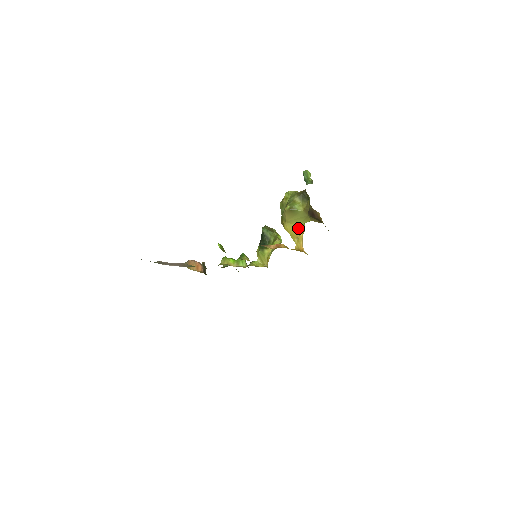
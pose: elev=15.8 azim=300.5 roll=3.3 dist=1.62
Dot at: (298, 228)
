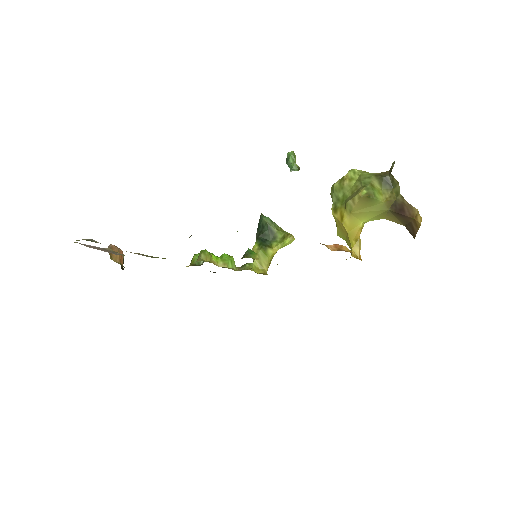
Dot at: (362, 226)
